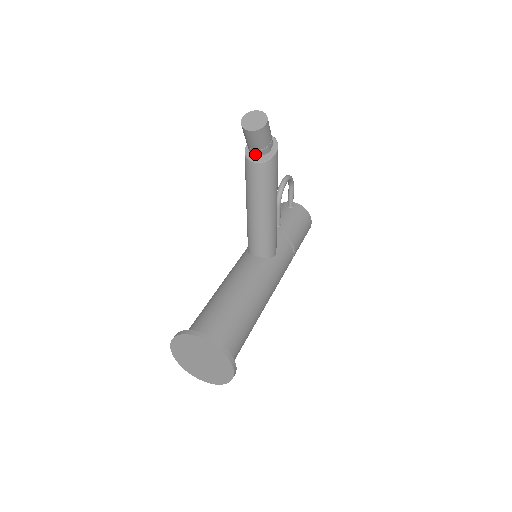
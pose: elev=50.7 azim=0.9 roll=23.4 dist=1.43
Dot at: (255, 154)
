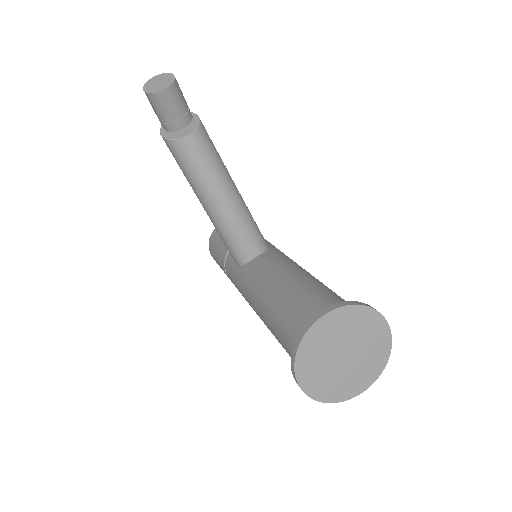
Dot at: (182, 127)
